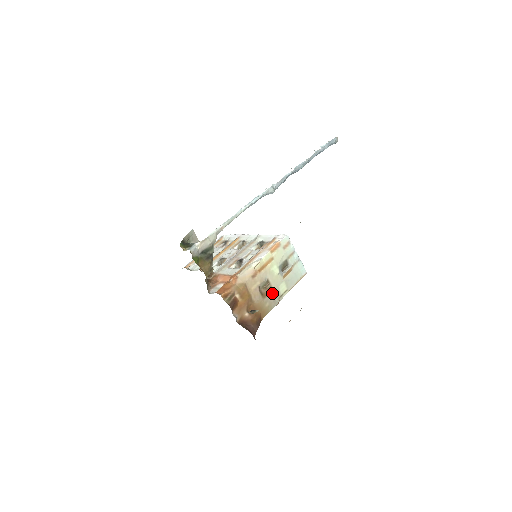
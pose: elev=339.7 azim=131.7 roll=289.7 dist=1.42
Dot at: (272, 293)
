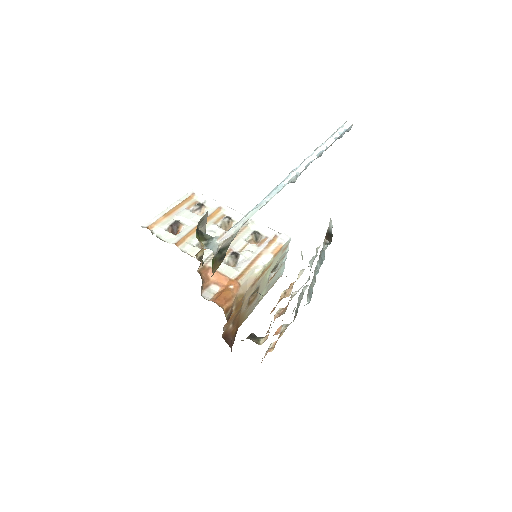
Dot at: (255, 300)
